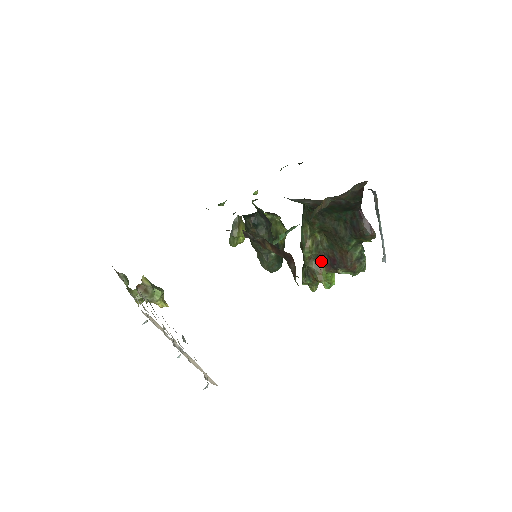
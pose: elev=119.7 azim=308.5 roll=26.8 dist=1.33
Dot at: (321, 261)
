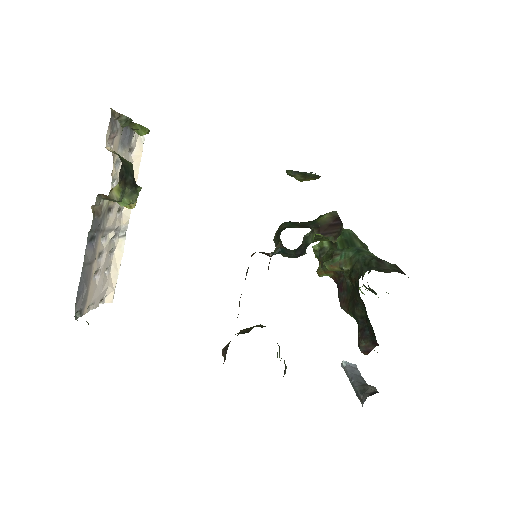
Dot at: (336, 272)
